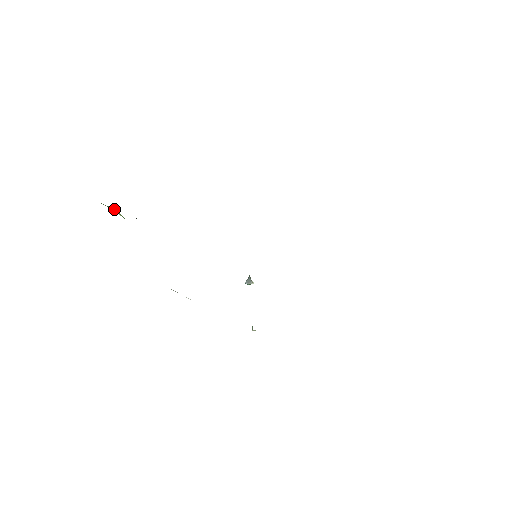
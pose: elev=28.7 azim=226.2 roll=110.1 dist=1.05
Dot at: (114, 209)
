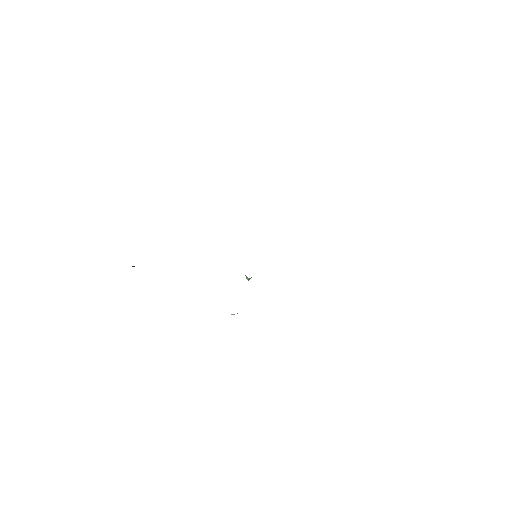
Dot at: (134, 266)
